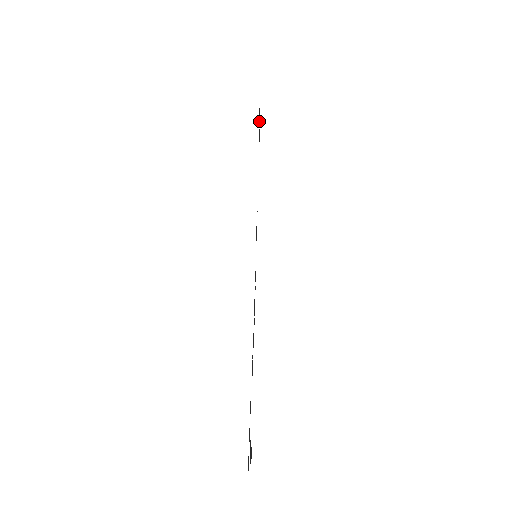
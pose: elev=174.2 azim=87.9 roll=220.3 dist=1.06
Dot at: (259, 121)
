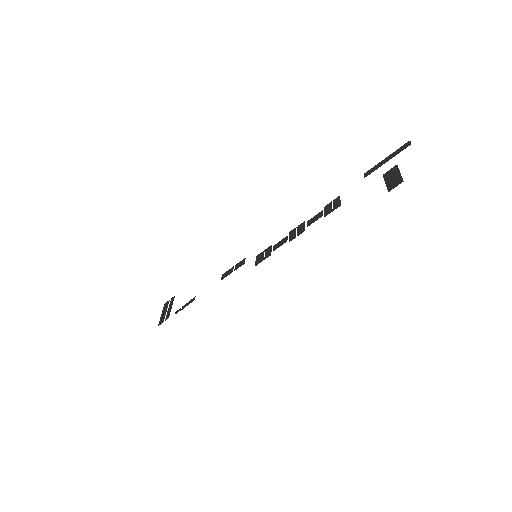
Dot at: (167, 307)
